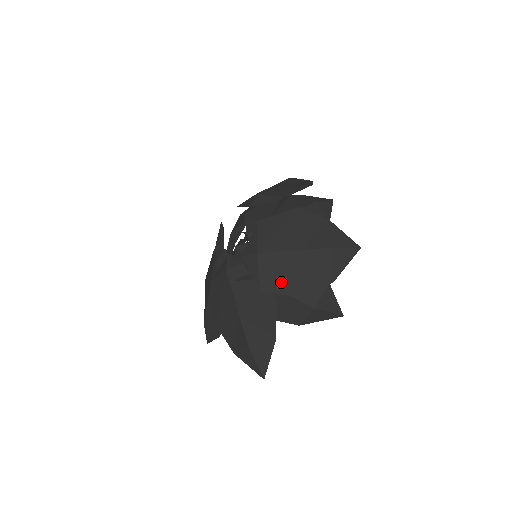
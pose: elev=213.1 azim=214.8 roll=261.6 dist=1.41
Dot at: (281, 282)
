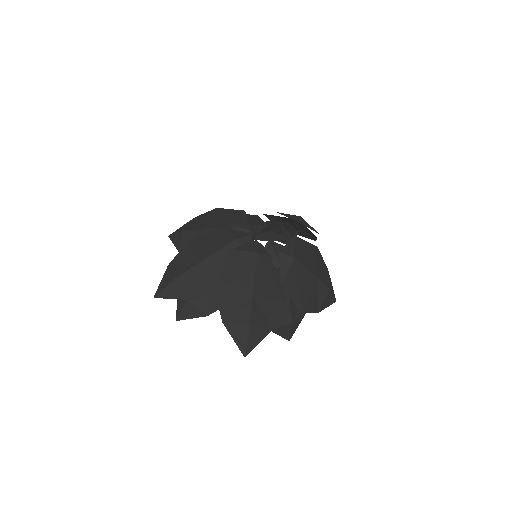
Dot at: (296, 290)
